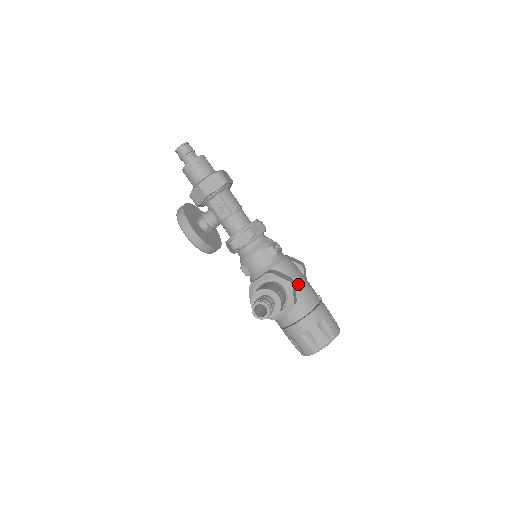
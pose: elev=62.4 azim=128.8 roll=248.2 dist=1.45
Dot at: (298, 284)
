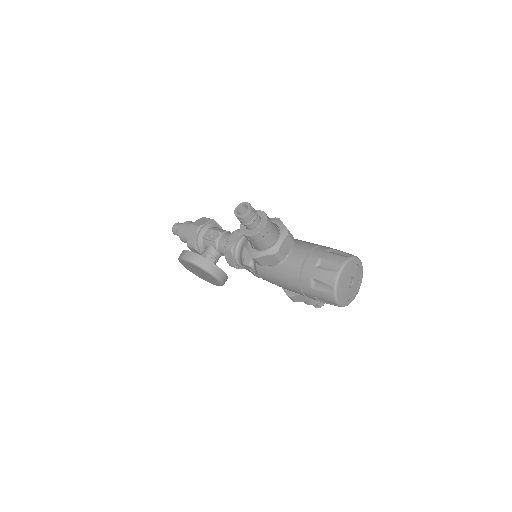
Dot at: (295, 240)
